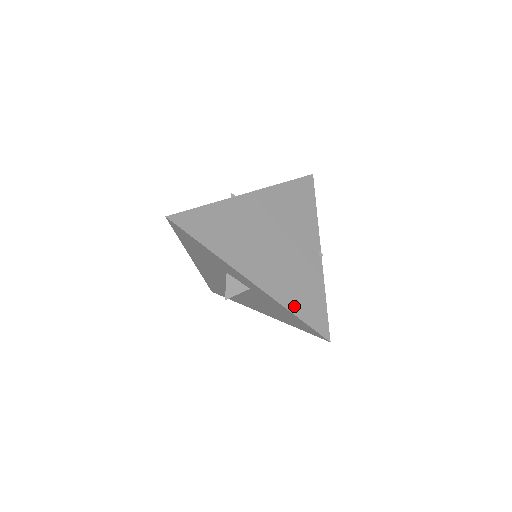
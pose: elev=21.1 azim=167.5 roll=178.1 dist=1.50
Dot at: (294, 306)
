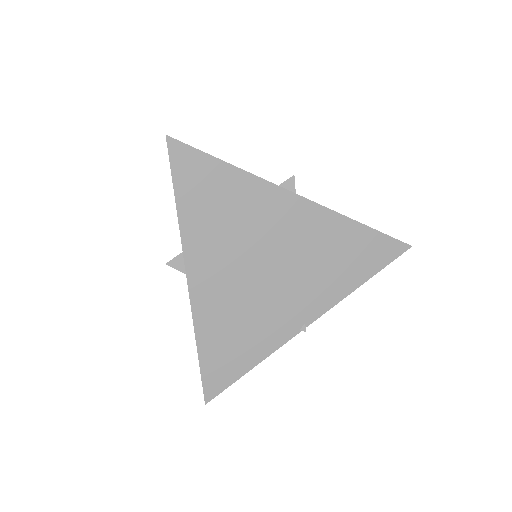
Dot at: (207, 342)
